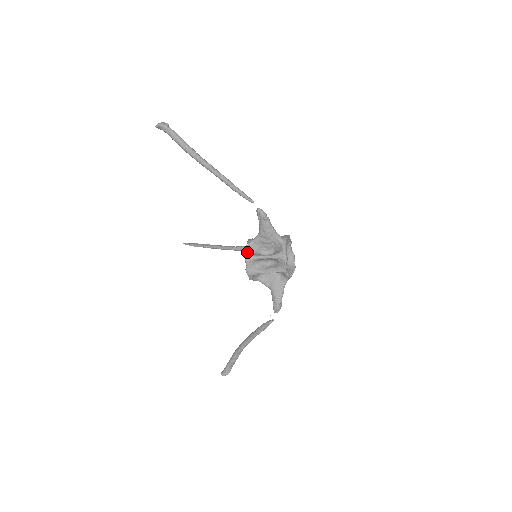
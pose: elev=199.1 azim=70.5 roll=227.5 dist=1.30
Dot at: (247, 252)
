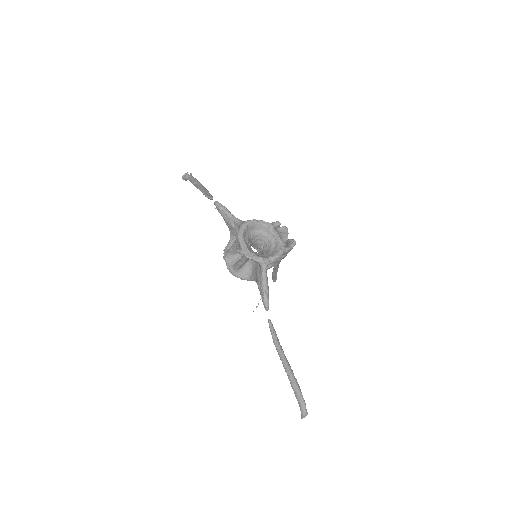
Dot at: (224, 250)
